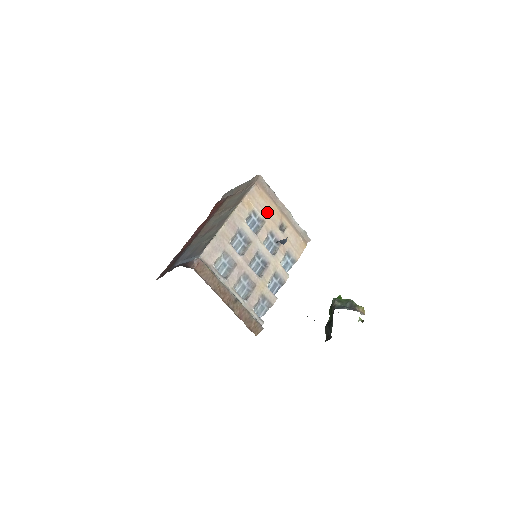
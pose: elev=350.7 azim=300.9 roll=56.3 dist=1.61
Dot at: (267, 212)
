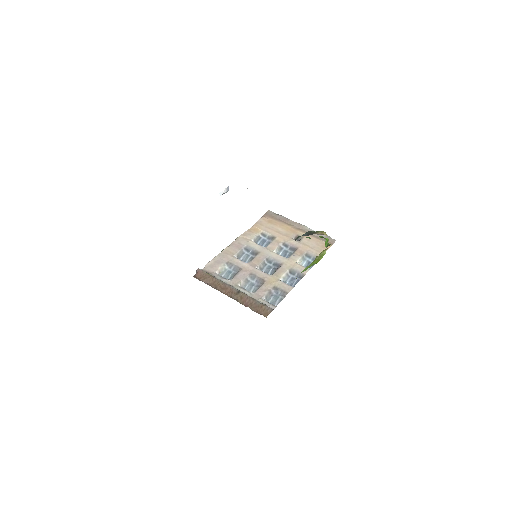
Dot at: (278, 231)
